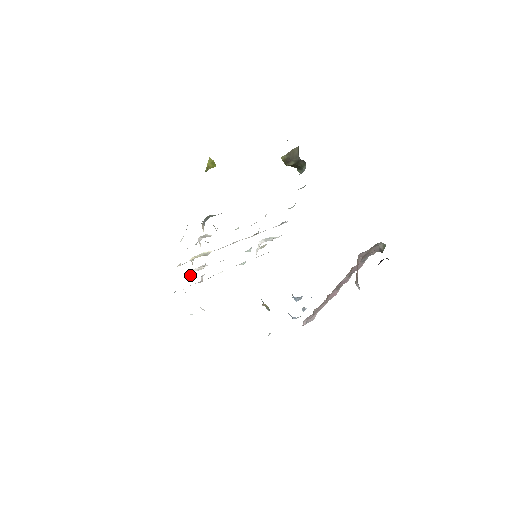
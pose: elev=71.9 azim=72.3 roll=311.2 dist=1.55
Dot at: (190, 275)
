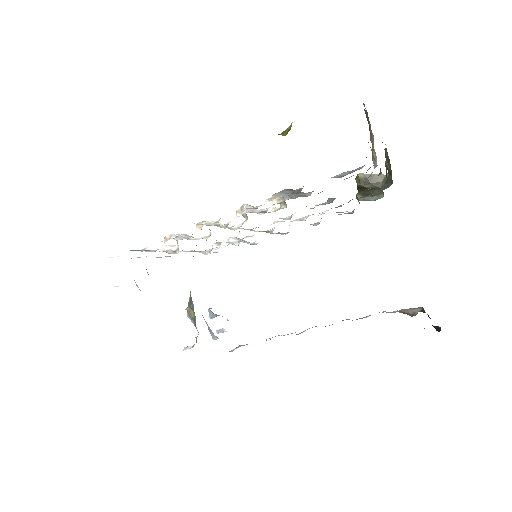
Dot at: (166, 238)
